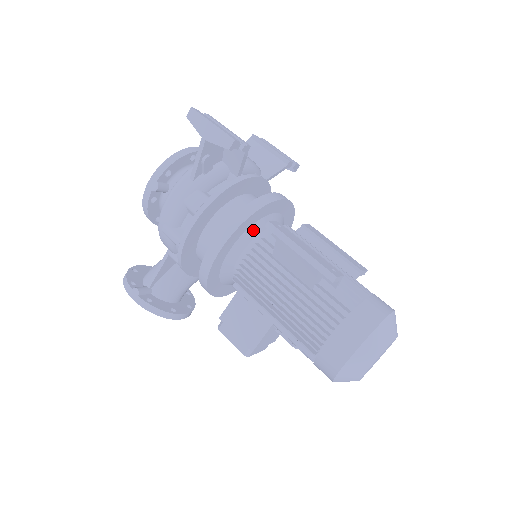
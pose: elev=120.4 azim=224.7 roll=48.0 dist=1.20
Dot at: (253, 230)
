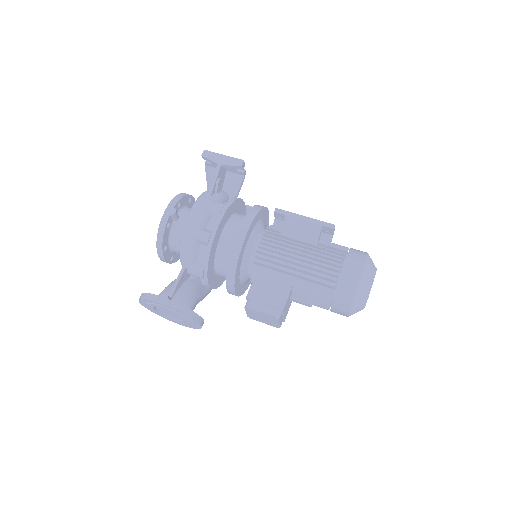
Dot at: (260, 225)
